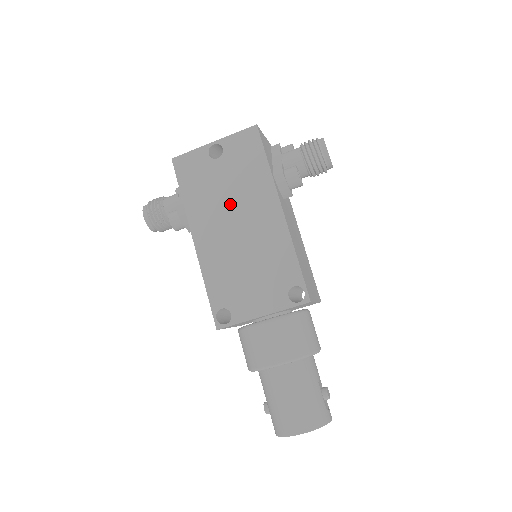
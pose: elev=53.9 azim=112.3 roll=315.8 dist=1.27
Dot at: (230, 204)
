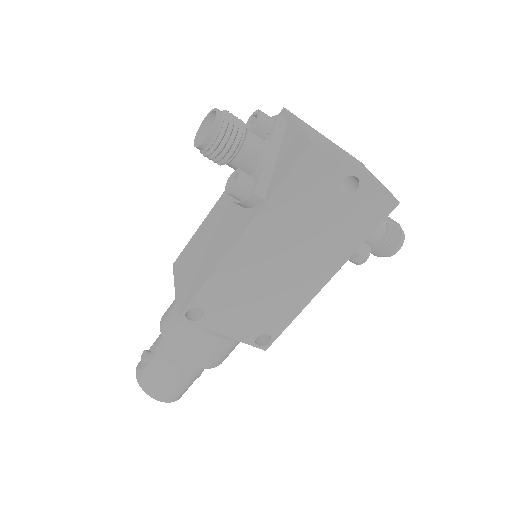
Dot at: (302, 241)
